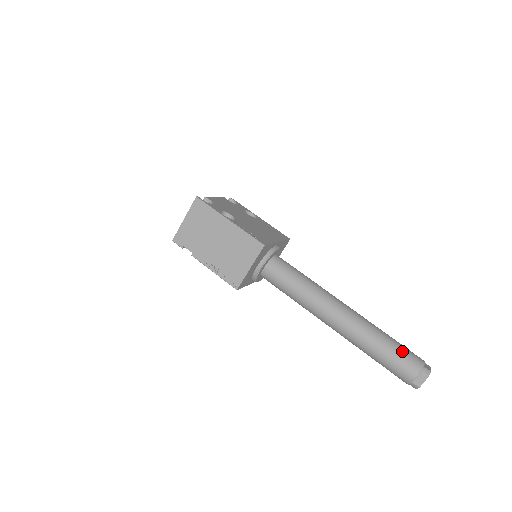
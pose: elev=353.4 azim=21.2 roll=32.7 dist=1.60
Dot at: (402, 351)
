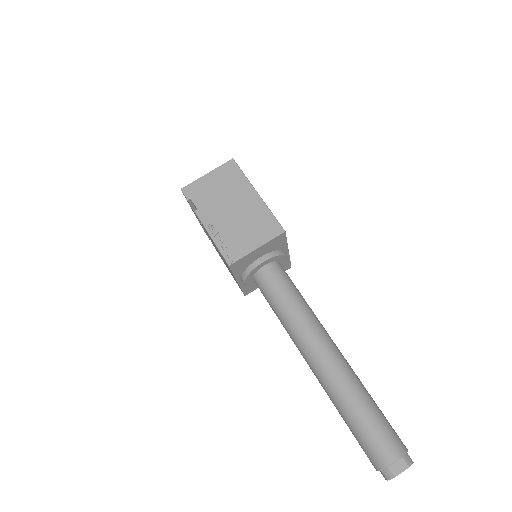
Dot at: (387, 422)
